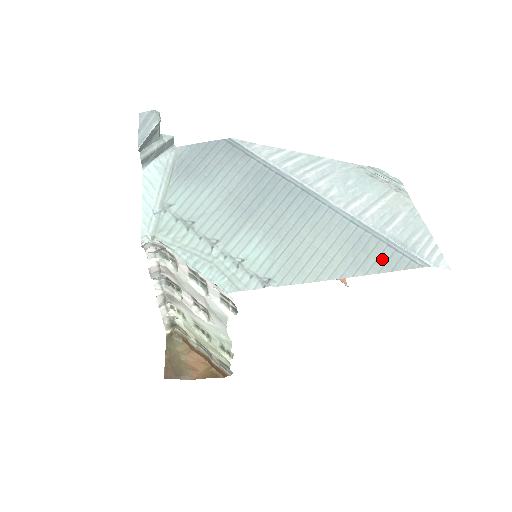
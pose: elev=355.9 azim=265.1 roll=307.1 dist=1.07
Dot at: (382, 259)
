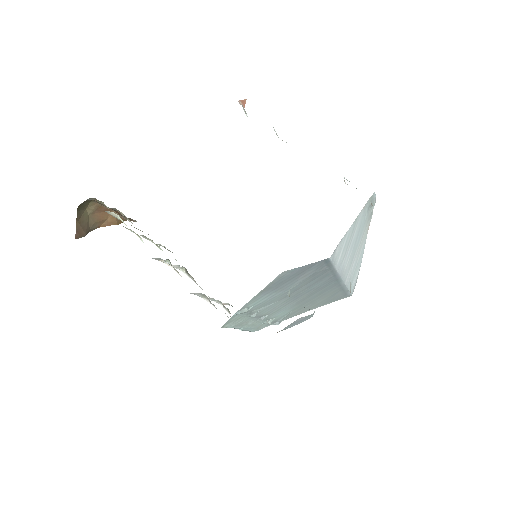
Dot at: (337, 298)
